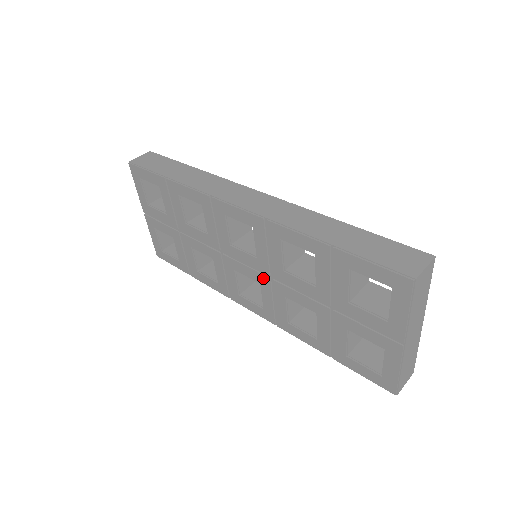
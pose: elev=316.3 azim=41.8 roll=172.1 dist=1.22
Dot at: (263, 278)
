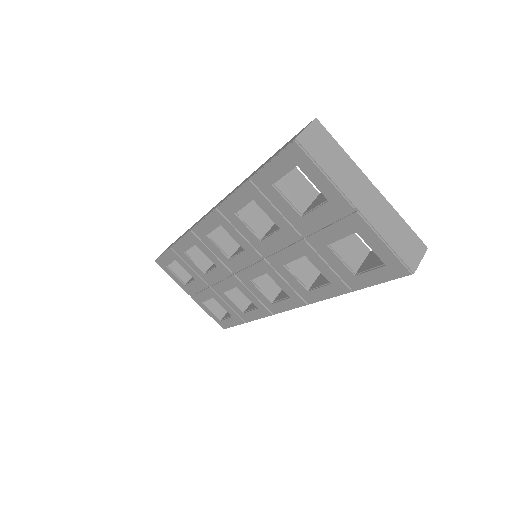
Dot at: (262, 265)
